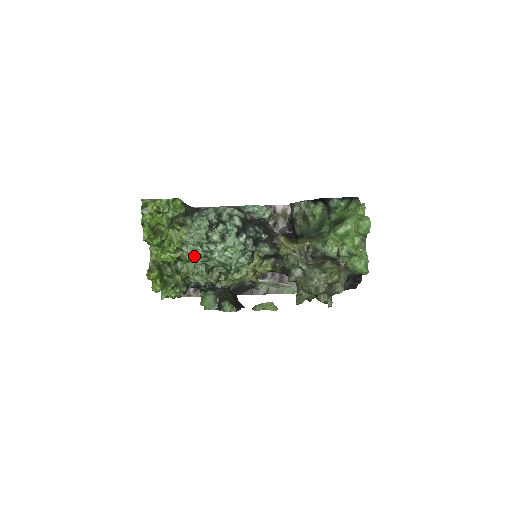
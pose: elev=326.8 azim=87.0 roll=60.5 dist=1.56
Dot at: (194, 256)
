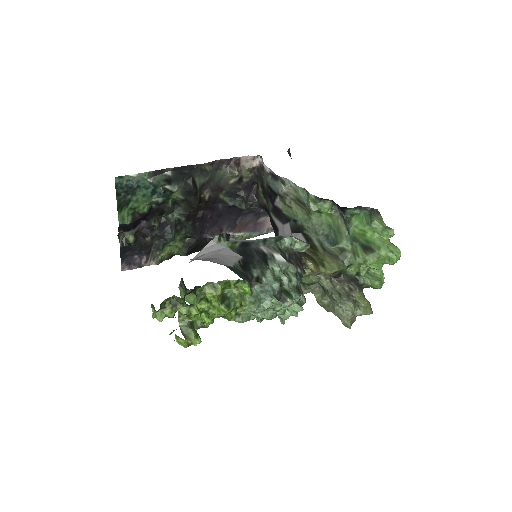
Dot at: occluded
